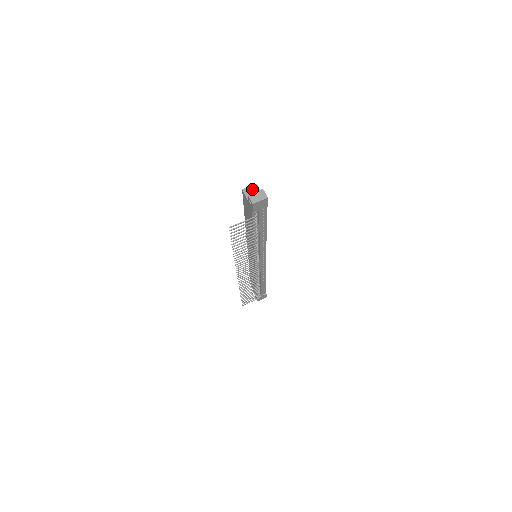
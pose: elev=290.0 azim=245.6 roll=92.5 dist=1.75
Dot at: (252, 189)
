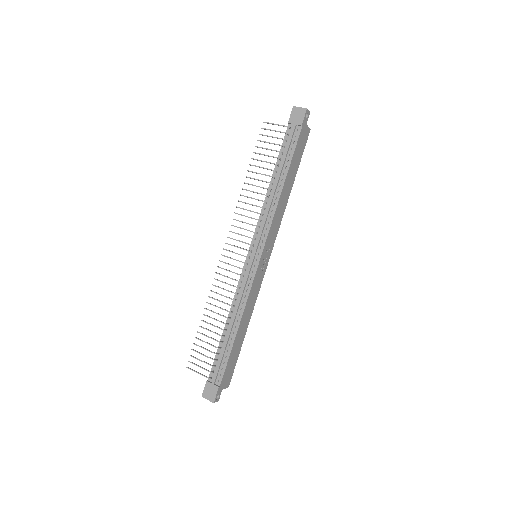
Dot at: occluded
